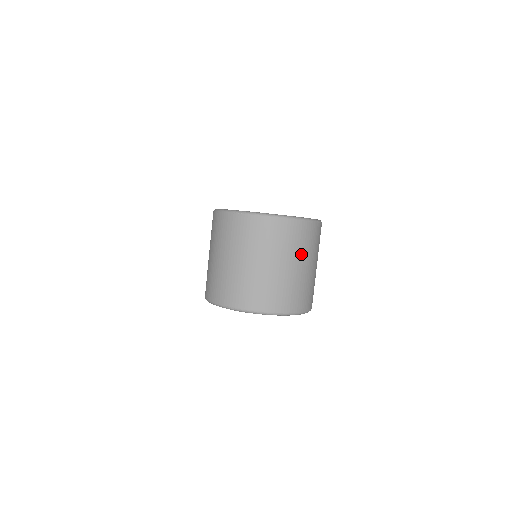
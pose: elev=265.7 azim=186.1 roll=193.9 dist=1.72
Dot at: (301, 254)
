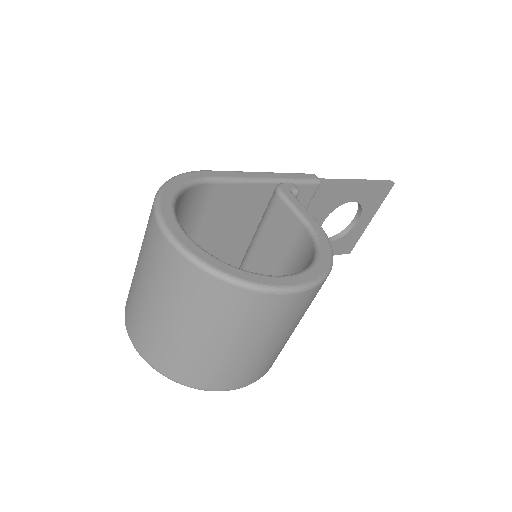
Dot at: (214, 325)
